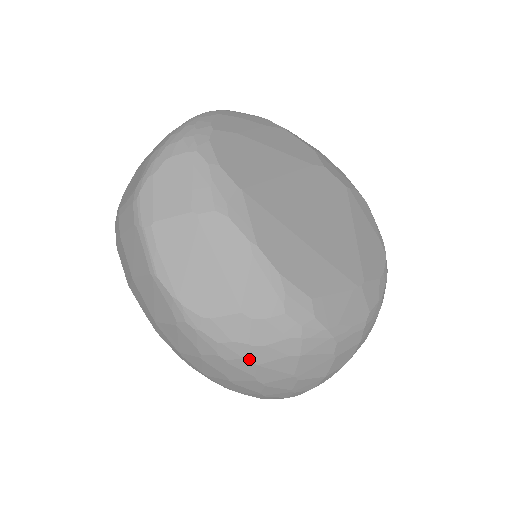
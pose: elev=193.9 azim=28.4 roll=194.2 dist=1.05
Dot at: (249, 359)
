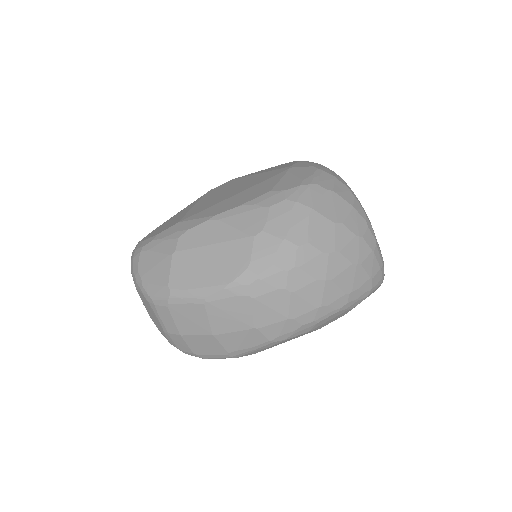
Dot at: (298, 246)
